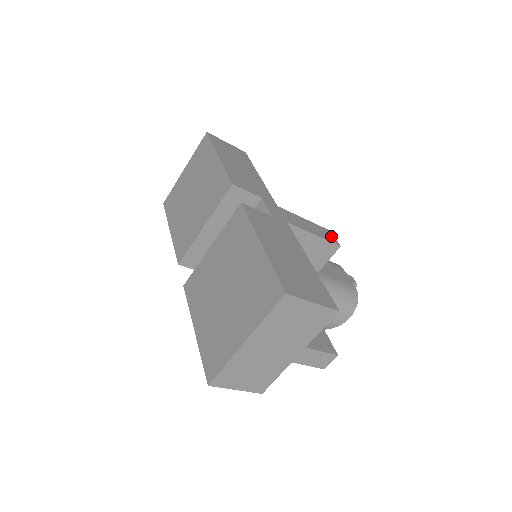
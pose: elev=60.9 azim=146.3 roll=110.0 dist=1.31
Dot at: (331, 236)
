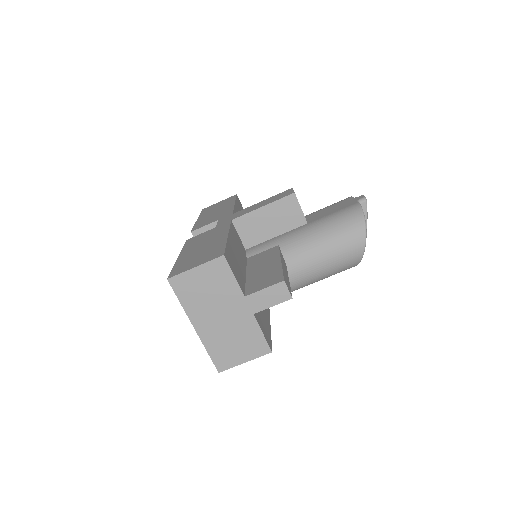
Dot at: (288, 192)
